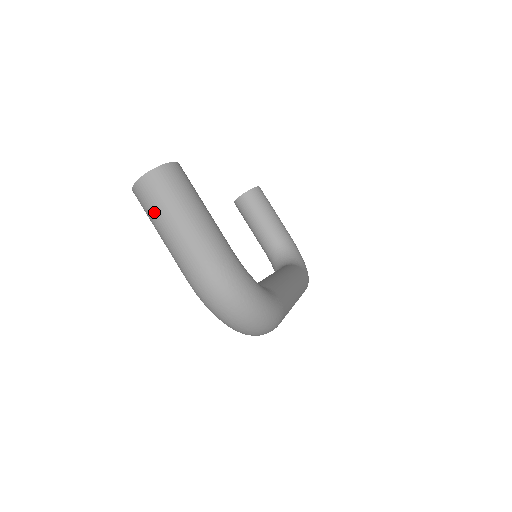
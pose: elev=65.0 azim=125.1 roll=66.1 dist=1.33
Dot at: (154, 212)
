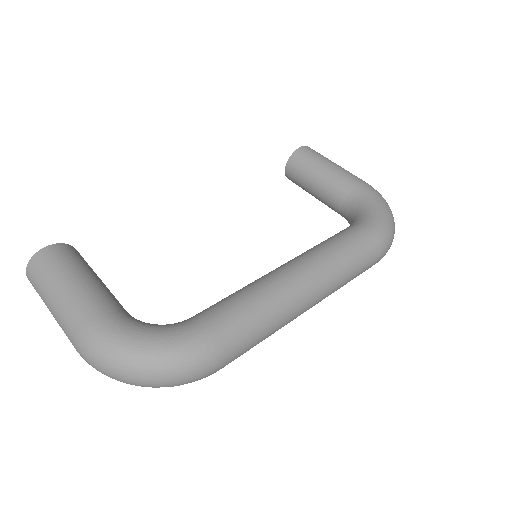
Dot at: occluded
